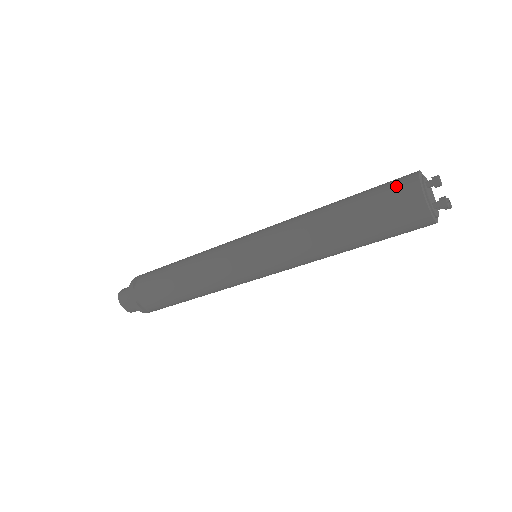
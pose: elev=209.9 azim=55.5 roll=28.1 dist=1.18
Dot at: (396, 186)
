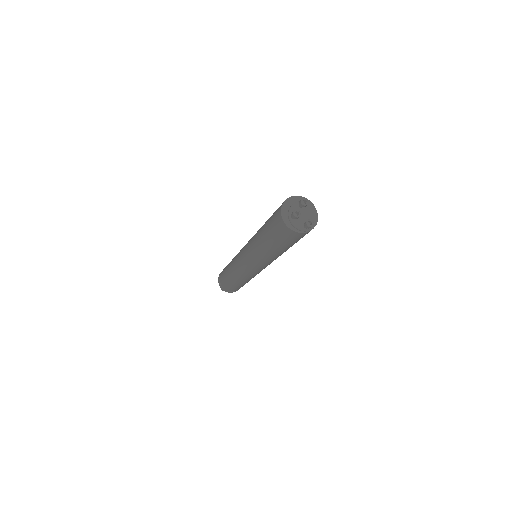
Dot at: occluded
